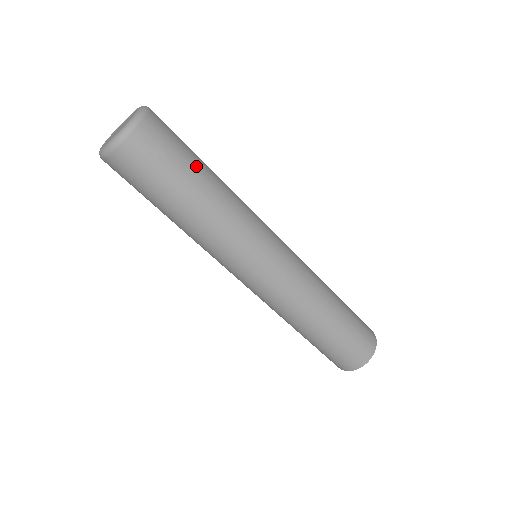
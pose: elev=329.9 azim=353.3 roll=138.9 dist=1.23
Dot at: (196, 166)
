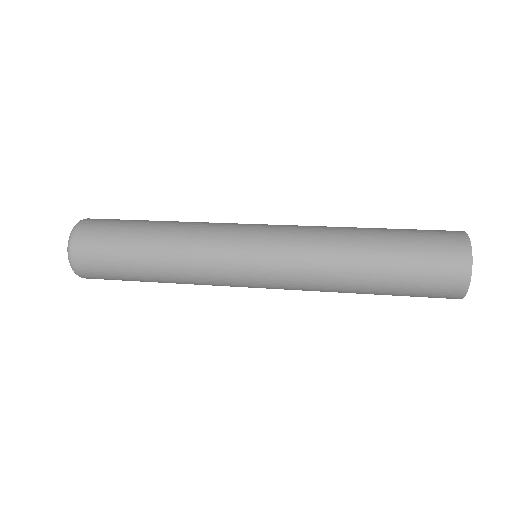
Dot at: (129, 260)
